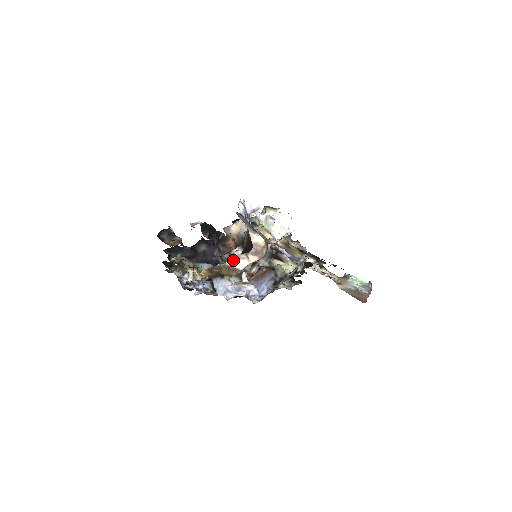
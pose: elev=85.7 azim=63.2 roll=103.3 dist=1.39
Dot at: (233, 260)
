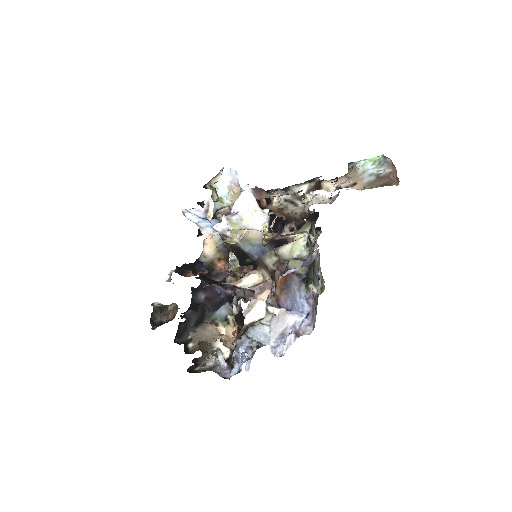
Dot at: (247, 314)
